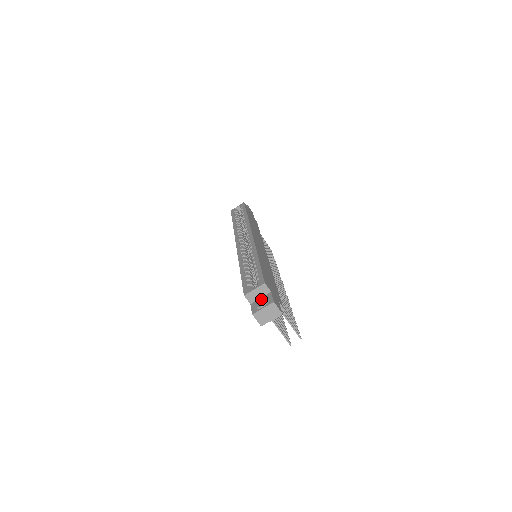
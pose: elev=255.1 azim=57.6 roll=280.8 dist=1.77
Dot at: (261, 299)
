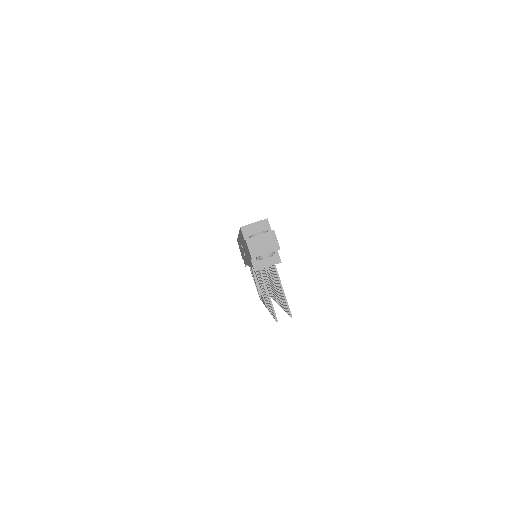
Dot at: occluded
